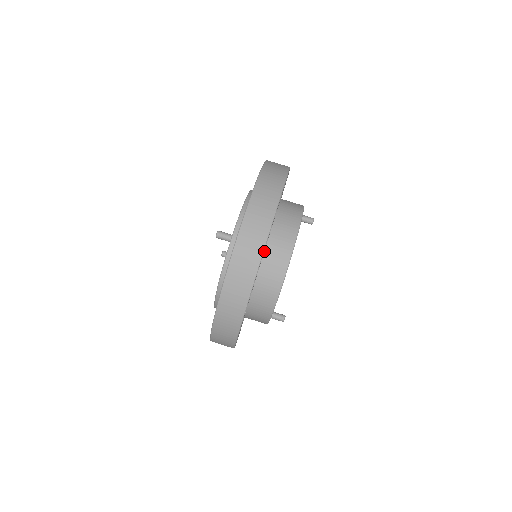
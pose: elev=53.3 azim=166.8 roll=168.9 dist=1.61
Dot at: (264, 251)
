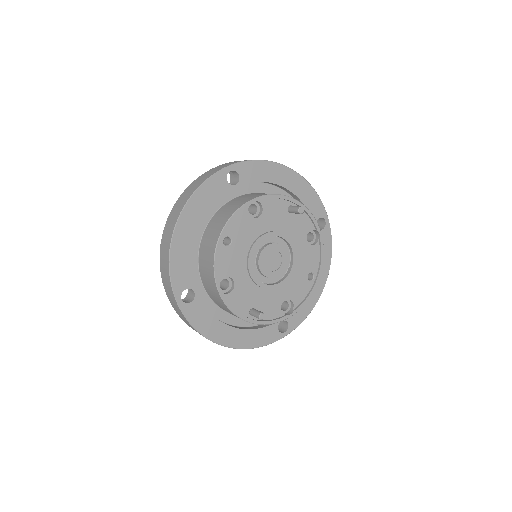
Dot at: (205, 239)
